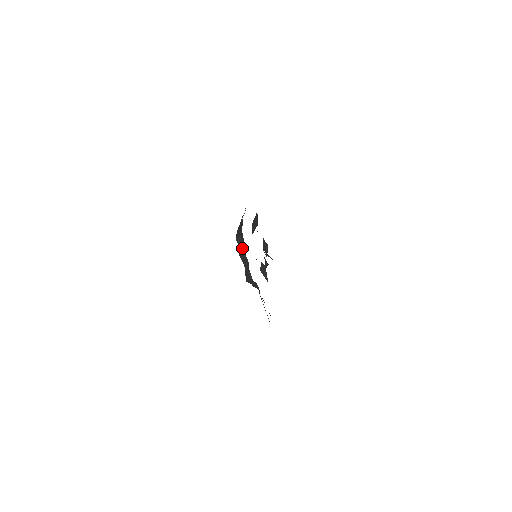
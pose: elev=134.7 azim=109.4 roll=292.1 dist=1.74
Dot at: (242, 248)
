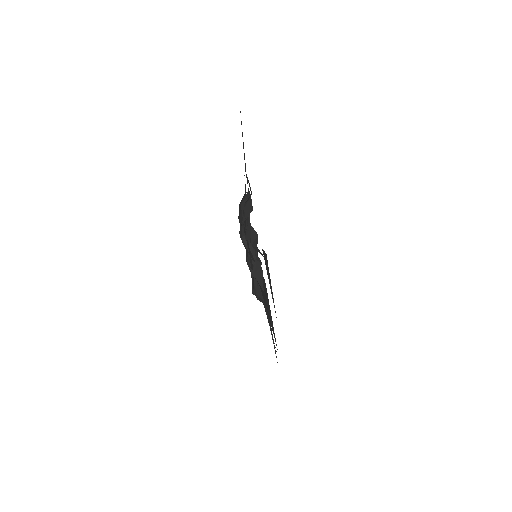
Dot at: (251, 250)
